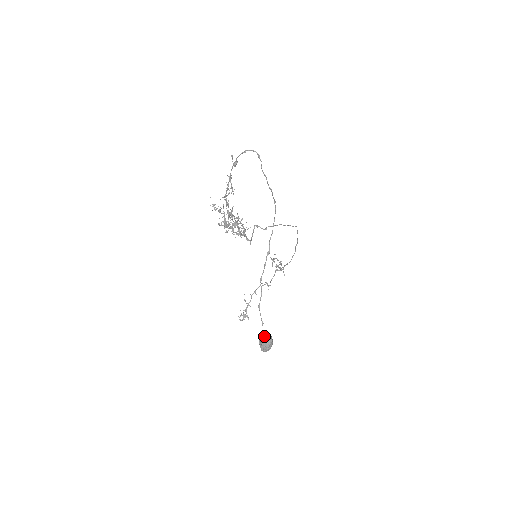
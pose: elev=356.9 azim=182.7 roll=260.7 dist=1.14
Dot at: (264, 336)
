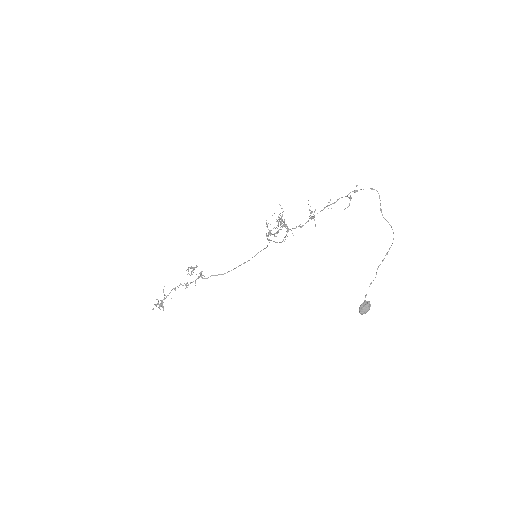
Dot at: (369, 303)
